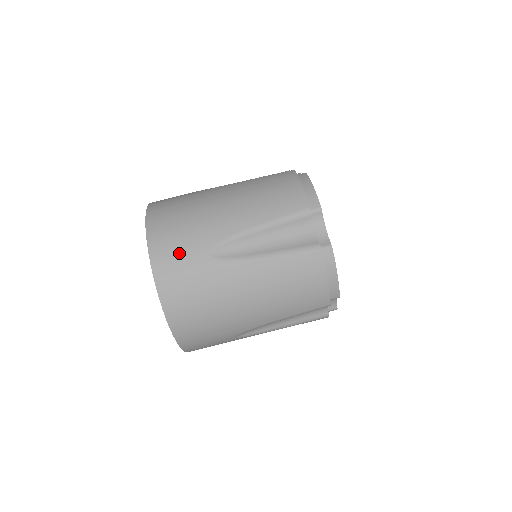
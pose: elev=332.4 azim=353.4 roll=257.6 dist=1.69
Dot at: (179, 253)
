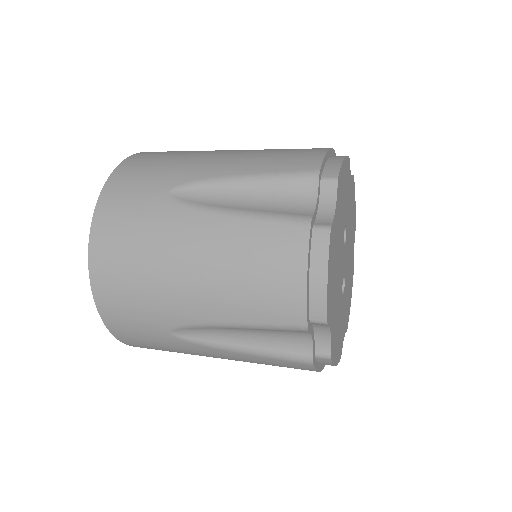
Dot at: (133, 321)
